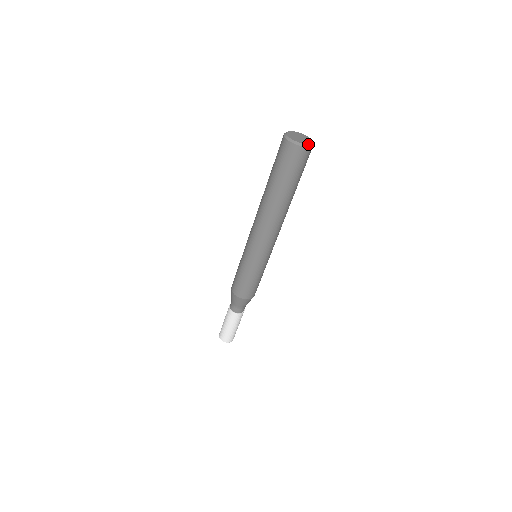
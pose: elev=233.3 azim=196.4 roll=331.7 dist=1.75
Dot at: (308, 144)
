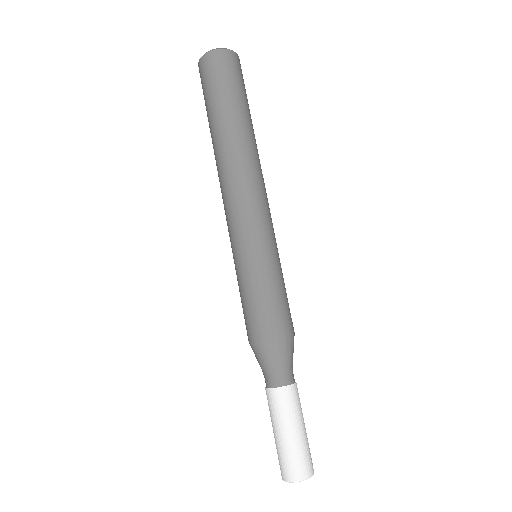
Dot at: (226, 49)
